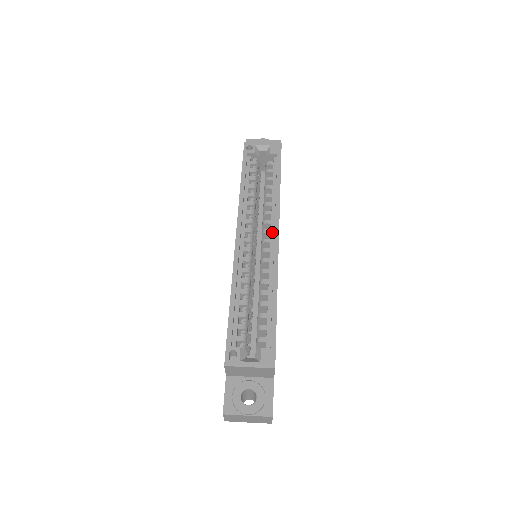
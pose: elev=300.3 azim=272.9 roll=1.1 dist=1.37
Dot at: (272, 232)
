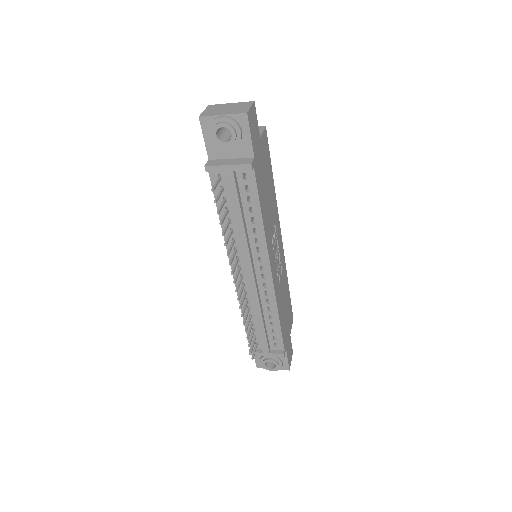
Dot at: occluded
